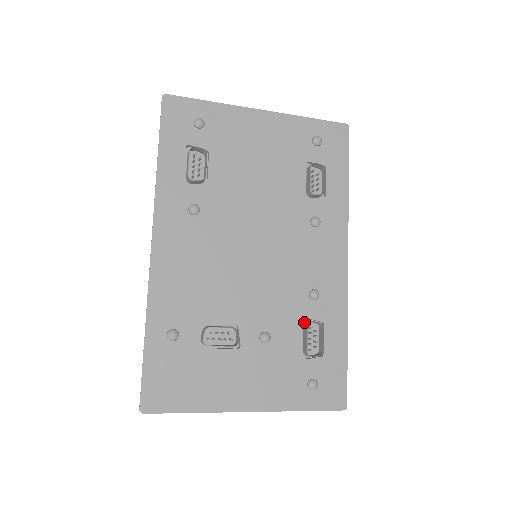
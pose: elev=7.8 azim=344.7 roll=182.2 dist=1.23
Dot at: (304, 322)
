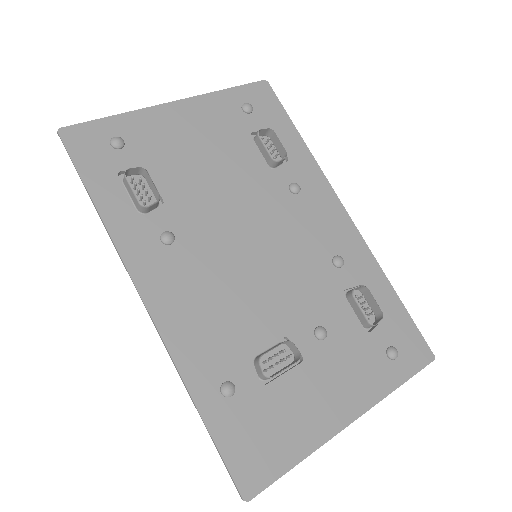
Dot at: (344, 295)
